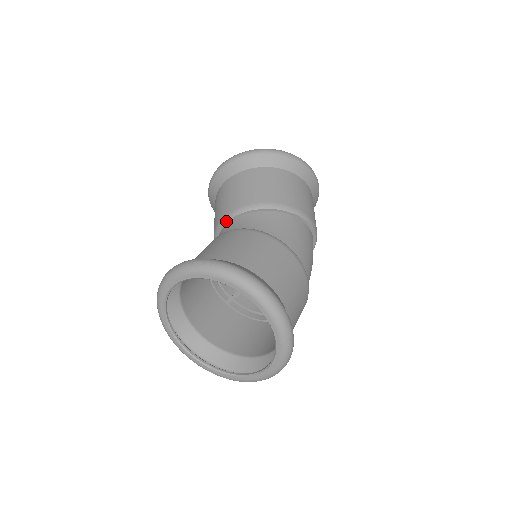
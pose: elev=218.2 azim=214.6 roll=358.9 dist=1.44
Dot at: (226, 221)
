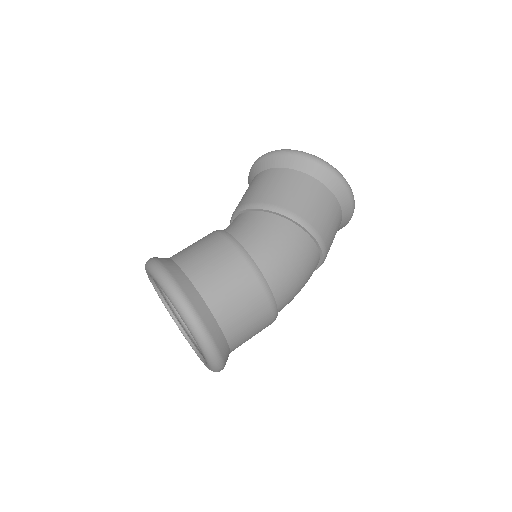
Dot at: occluded
